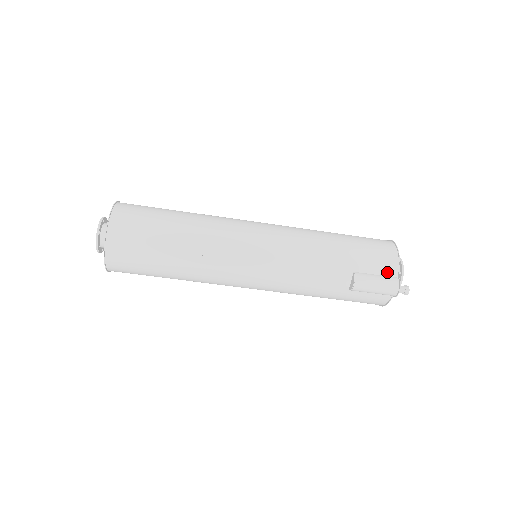
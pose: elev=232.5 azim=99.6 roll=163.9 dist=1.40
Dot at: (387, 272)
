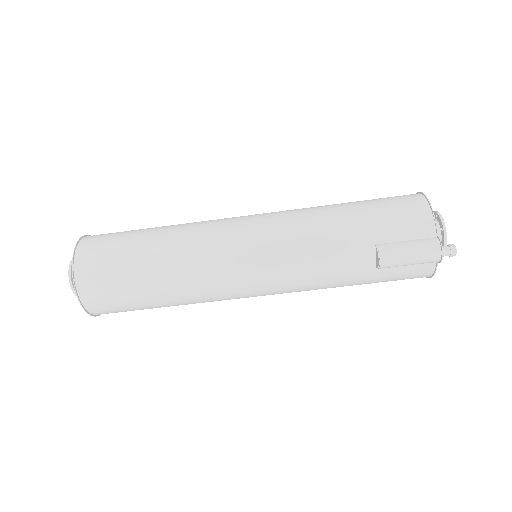
Dot at: (420, 234)
